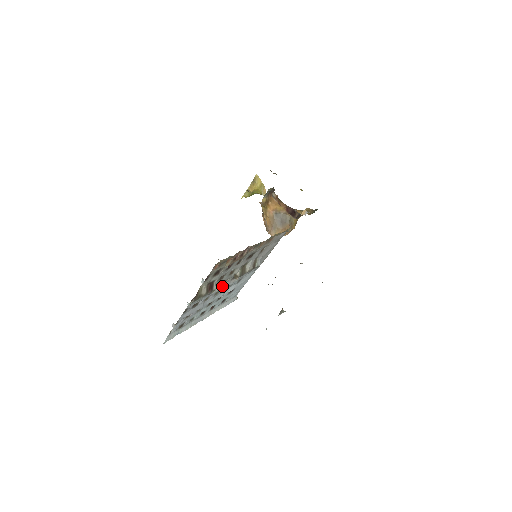
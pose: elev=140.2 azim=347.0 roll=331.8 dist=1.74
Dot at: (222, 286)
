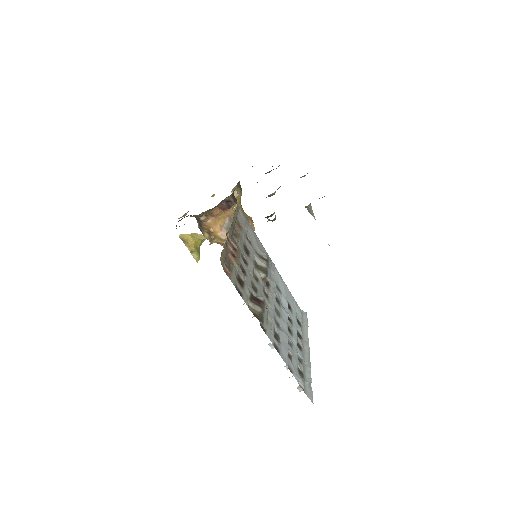
Dot at: (270, 300)
